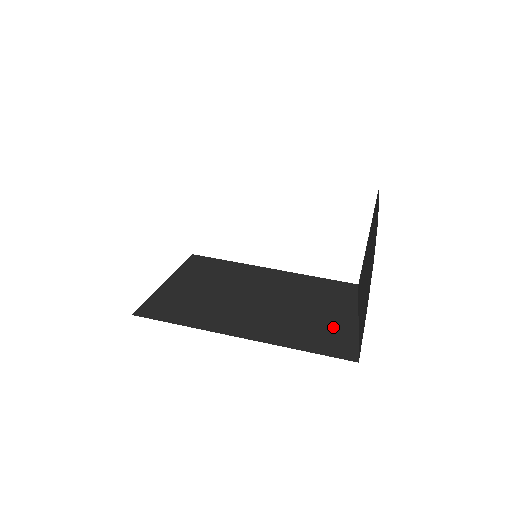
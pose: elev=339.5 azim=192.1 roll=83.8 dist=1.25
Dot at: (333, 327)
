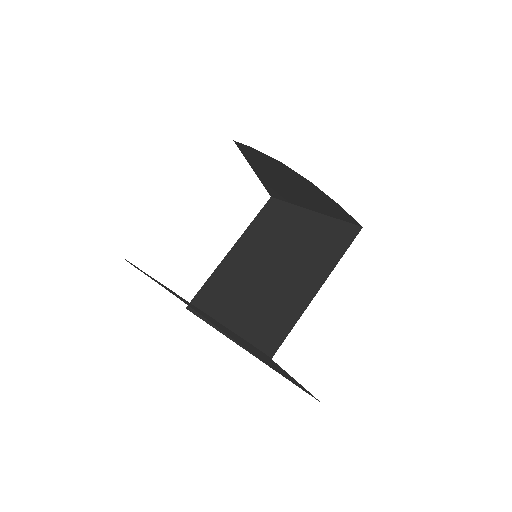
Dot at: (321, 231)
